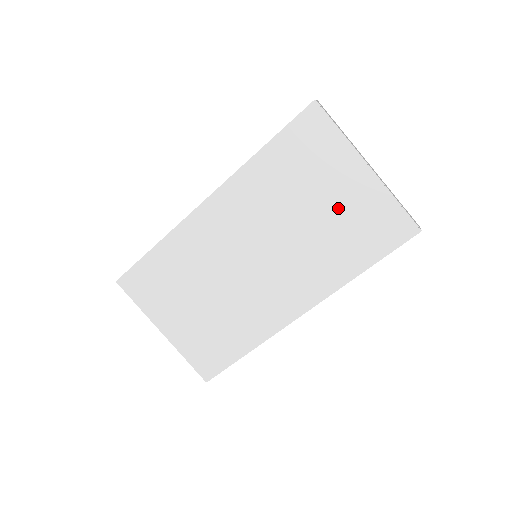
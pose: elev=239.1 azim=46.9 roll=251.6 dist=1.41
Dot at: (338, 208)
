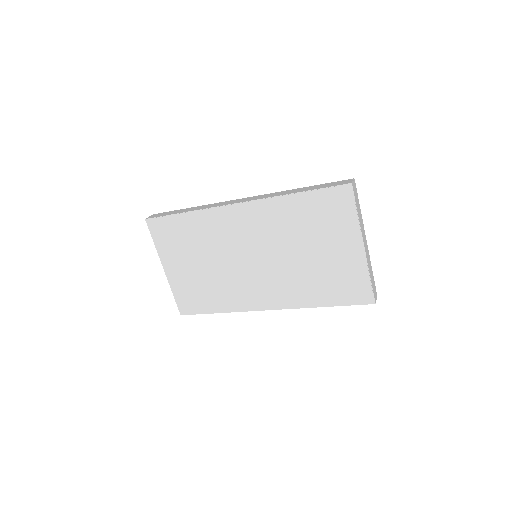
Dot at: (328, 260)
